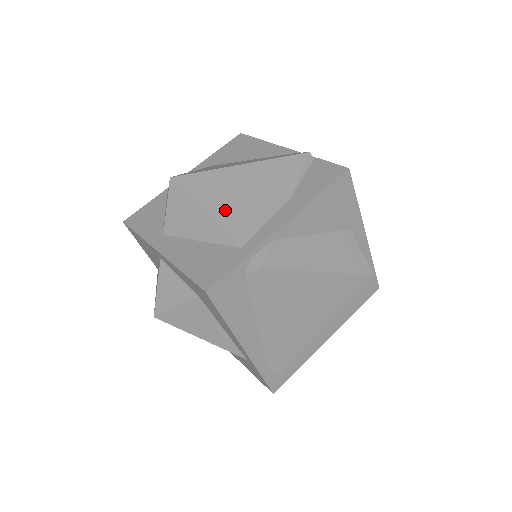
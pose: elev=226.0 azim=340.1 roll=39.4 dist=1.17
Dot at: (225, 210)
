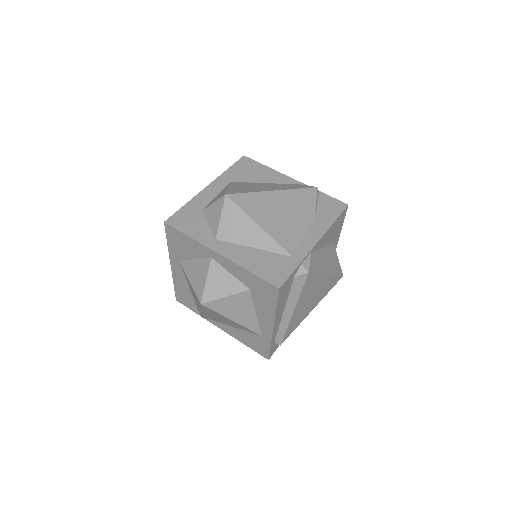
Dot at: (274, 226)
